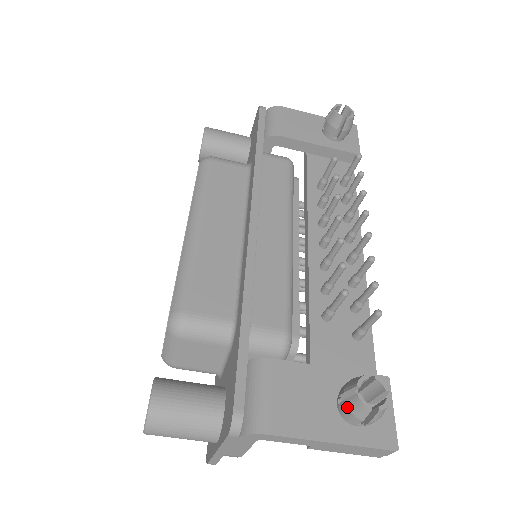
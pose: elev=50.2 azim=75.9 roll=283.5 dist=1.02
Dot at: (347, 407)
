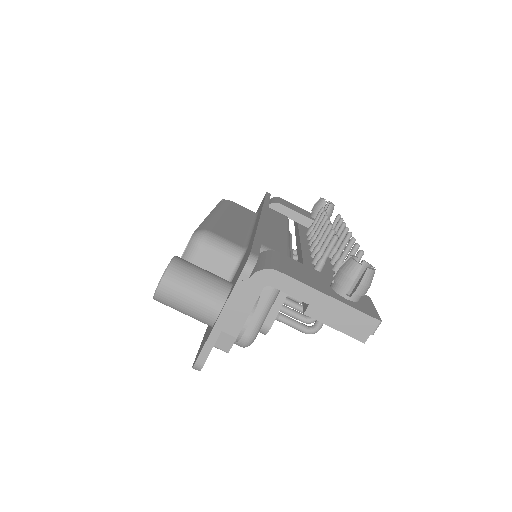
Dot at: (341, 272)
